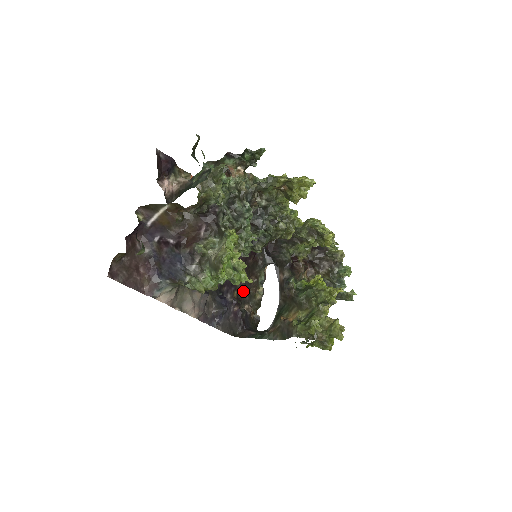
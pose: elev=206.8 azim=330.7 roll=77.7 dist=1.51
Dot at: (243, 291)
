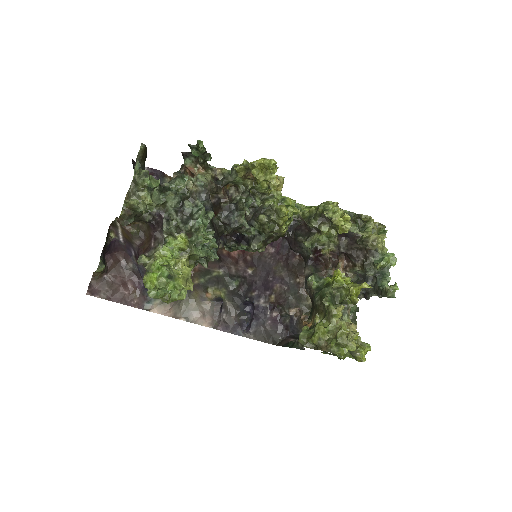
Dot at: (286, 294)
